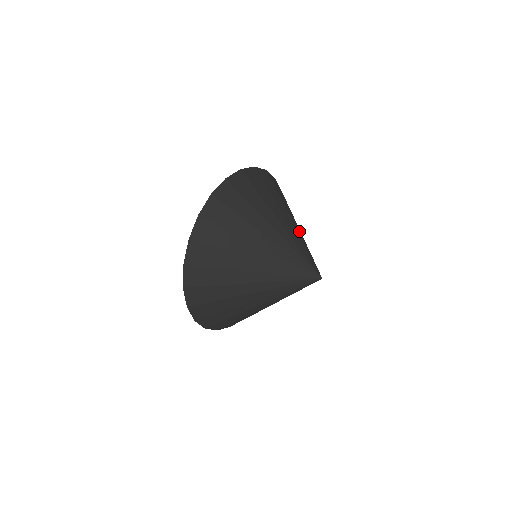
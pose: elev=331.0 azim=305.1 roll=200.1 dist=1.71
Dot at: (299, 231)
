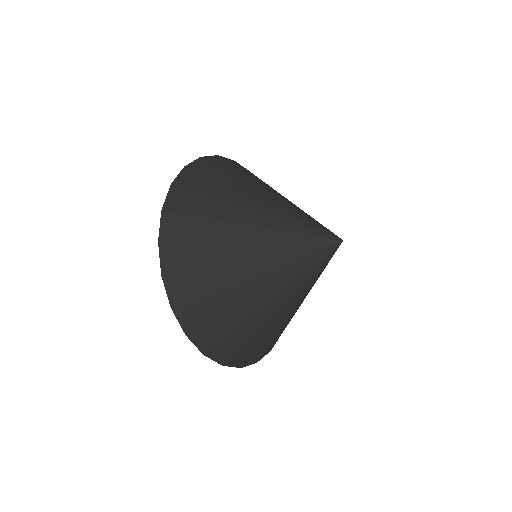
Dot at: occluded
